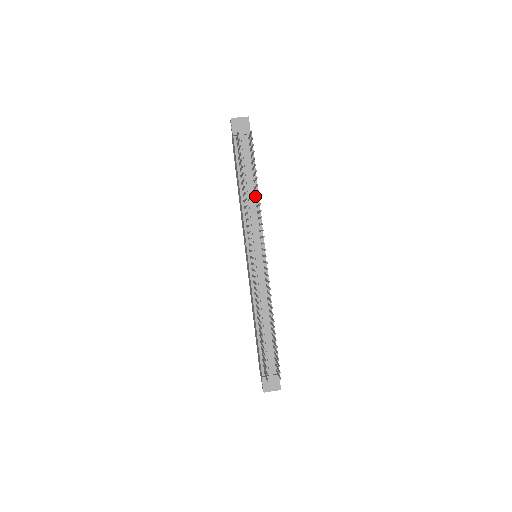
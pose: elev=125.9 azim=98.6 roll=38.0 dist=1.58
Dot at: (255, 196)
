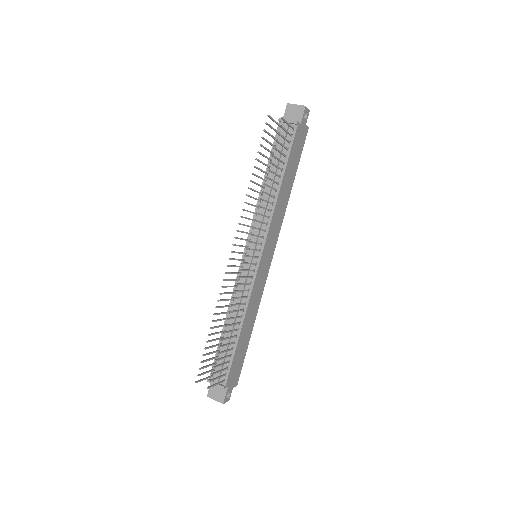
Dot at: (275, 192)
